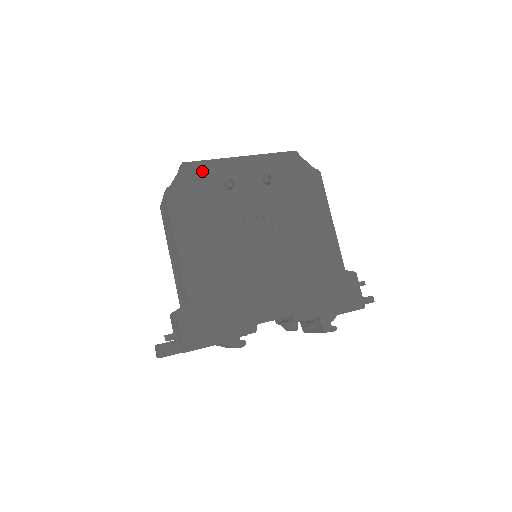
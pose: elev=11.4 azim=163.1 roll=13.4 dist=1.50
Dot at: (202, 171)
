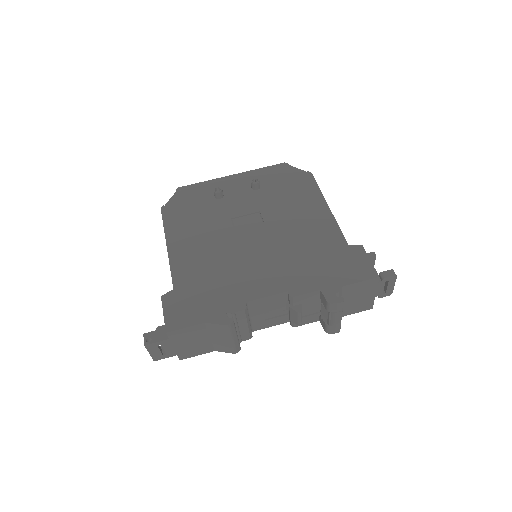
Dot at: (195, 190)
